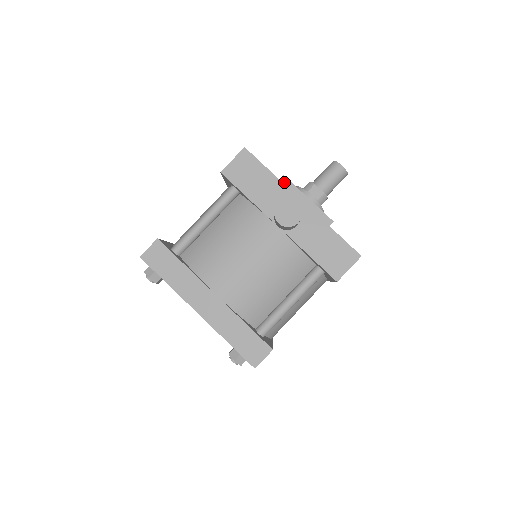
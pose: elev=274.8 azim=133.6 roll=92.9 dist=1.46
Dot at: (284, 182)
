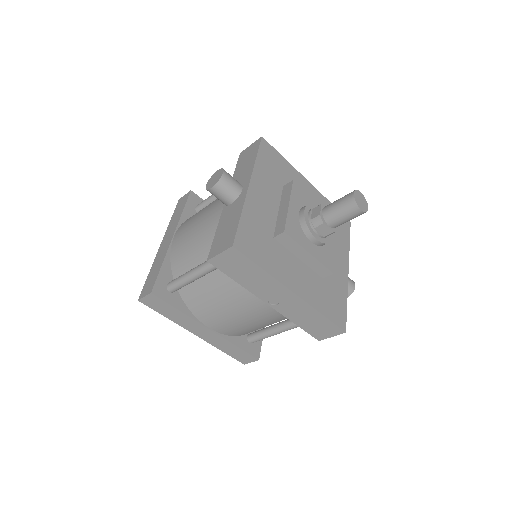
Dot at: (289, 186)
